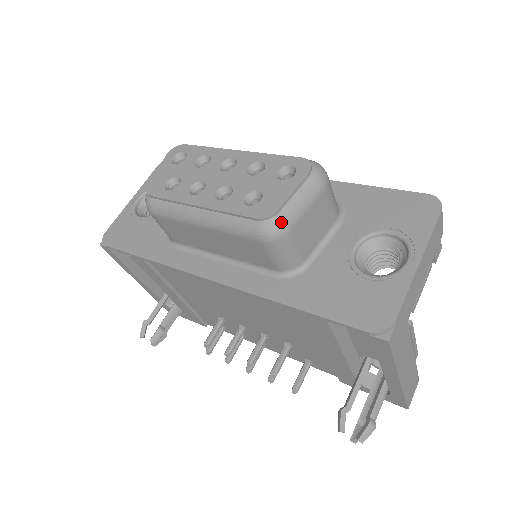
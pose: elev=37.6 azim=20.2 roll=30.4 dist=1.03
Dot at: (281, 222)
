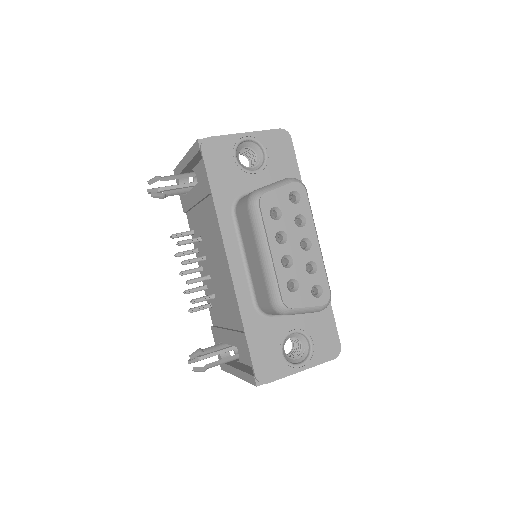
Dot at: (288, 312)
